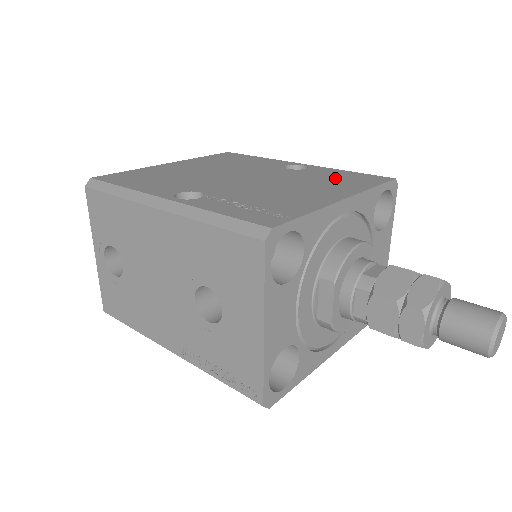
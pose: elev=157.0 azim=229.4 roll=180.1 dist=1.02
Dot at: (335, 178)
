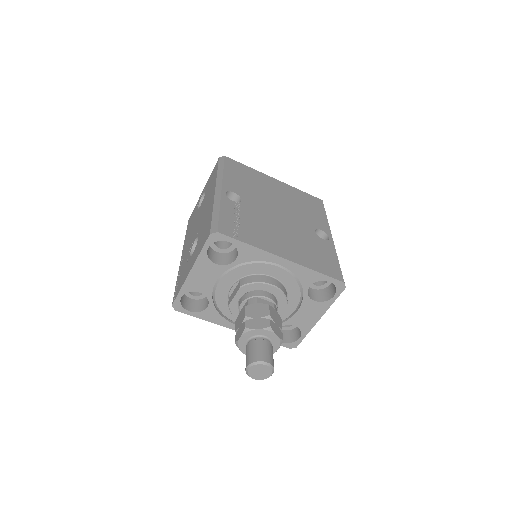
Dot at: (317, 253)
